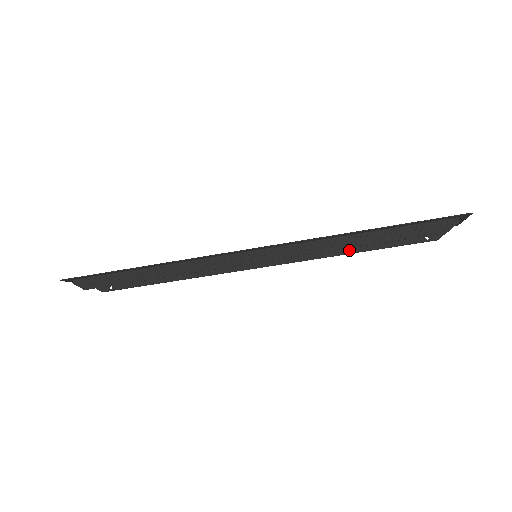
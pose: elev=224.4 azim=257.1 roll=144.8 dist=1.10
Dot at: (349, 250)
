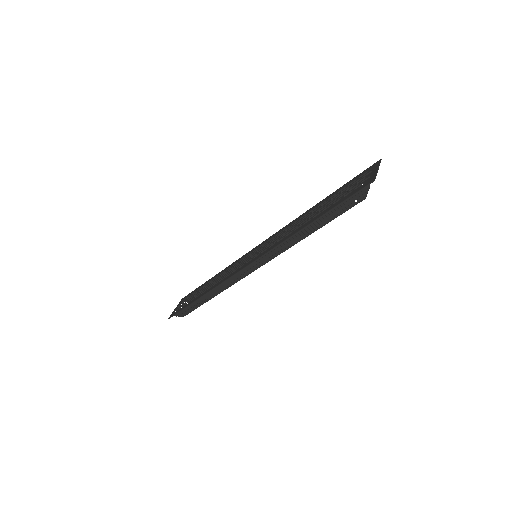
Dot at: occluded
